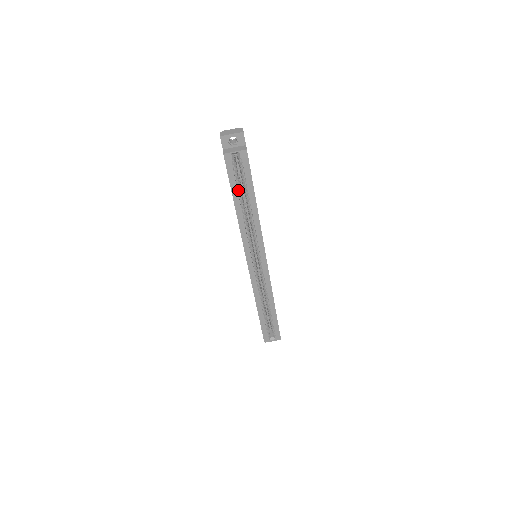
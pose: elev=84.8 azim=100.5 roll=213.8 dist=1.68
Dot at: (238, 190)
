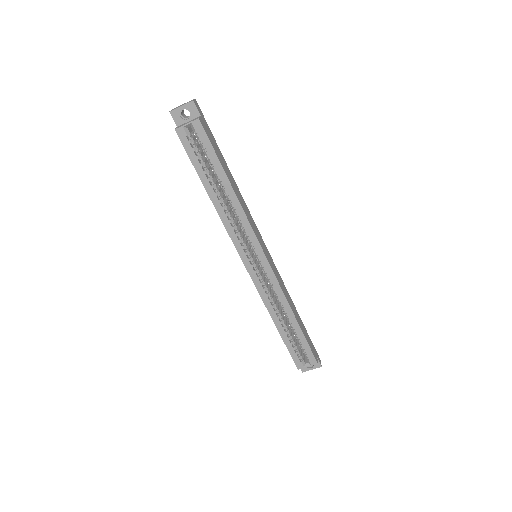
Dot at: (205, 171)
